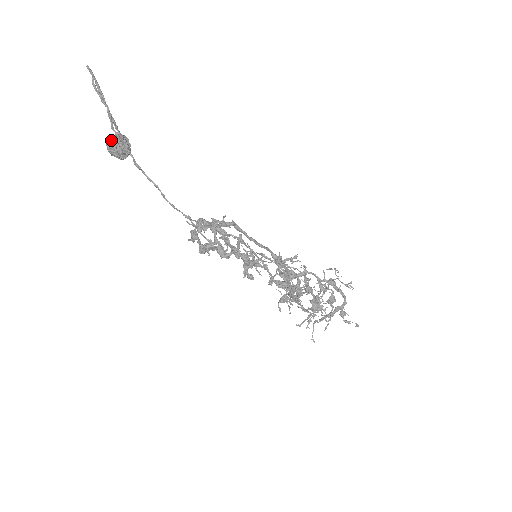
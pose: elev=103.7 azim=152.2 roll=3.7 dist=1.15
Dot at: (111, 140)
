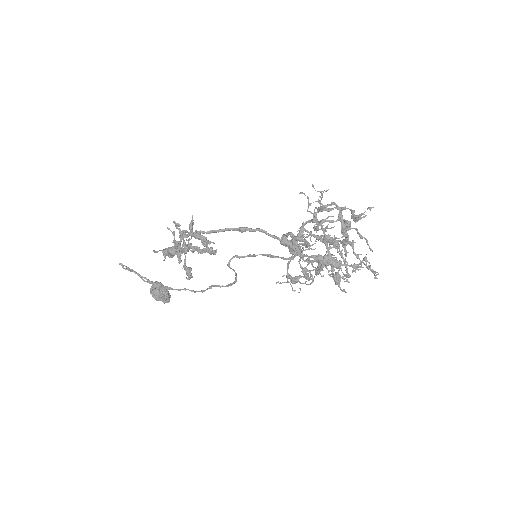
Dot at: (150, 289)
